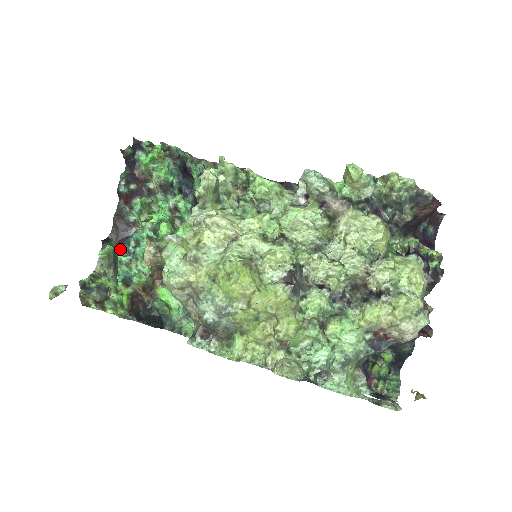
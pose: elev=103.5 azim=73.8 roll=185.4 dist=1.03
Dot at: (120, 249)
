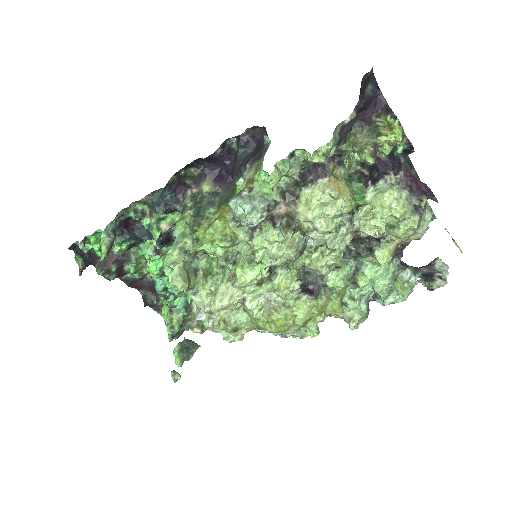
Dot at: (160, 299)
